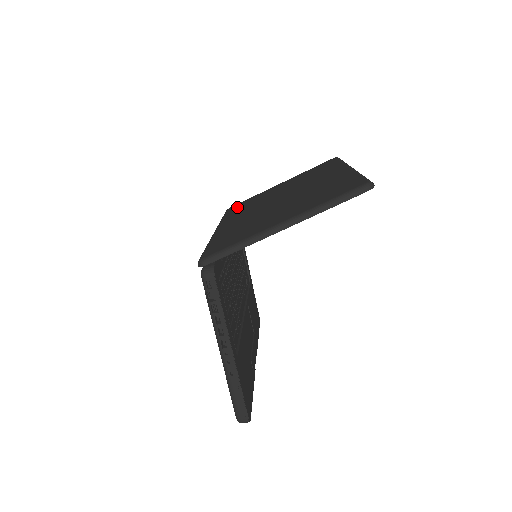
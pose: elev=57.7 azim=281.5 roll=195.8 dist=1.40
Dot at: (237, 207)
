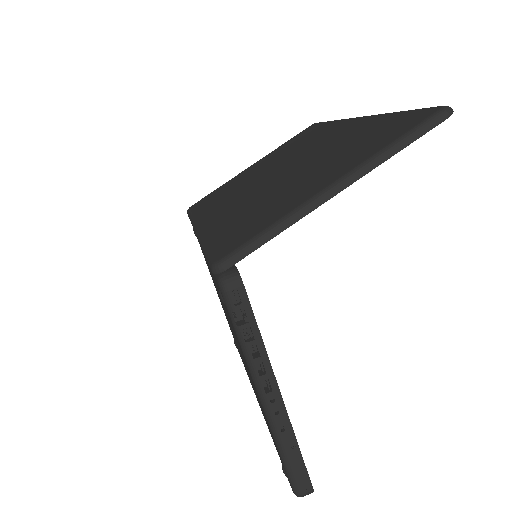
Dot at: (205, 201)
